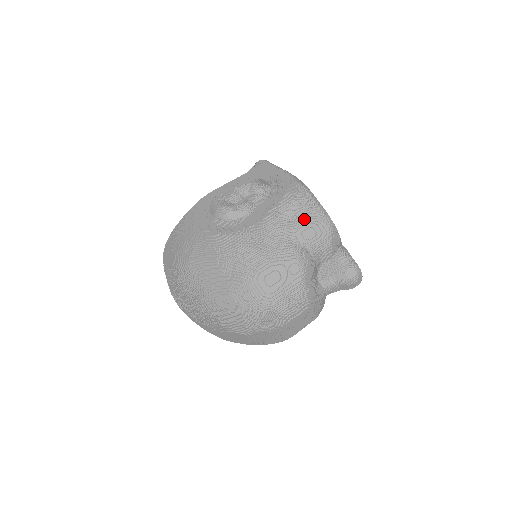
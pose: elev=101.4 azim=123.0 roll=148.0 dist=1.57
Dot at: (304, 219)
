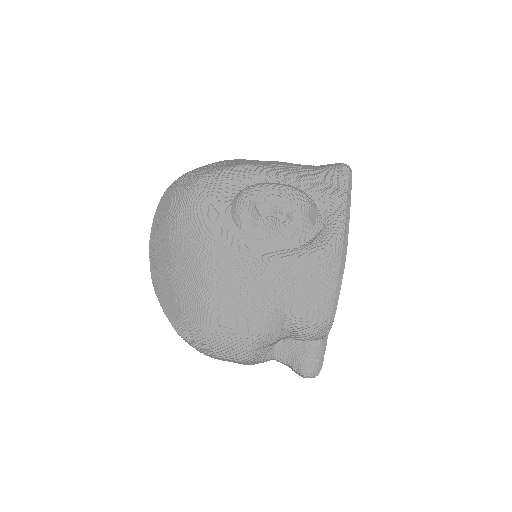
Dot at: (307, 295)
